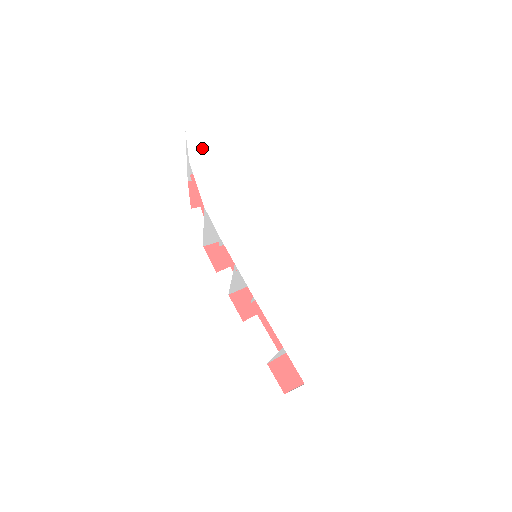
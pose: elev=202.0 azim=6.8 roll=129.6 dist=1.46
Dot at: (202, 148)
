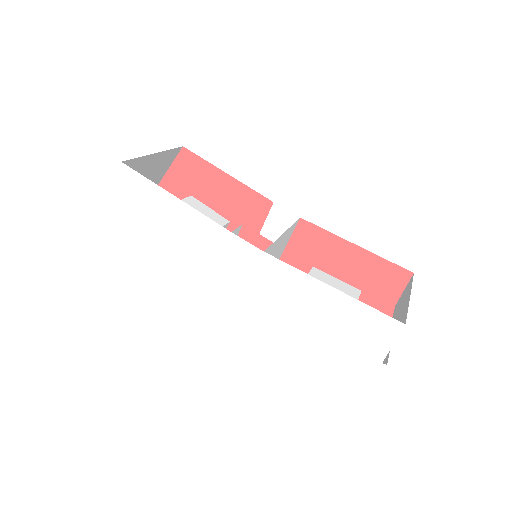
Dot at: (119, 217)
